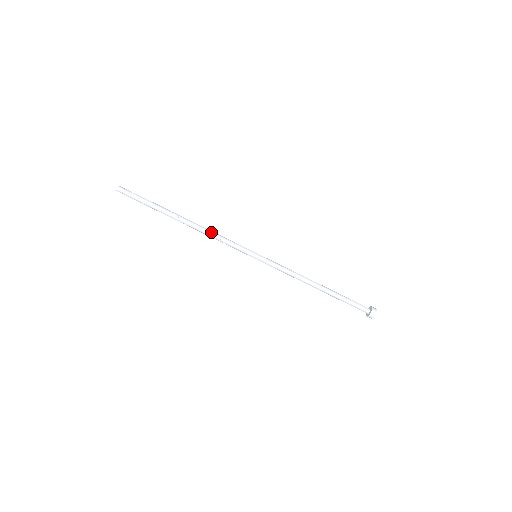
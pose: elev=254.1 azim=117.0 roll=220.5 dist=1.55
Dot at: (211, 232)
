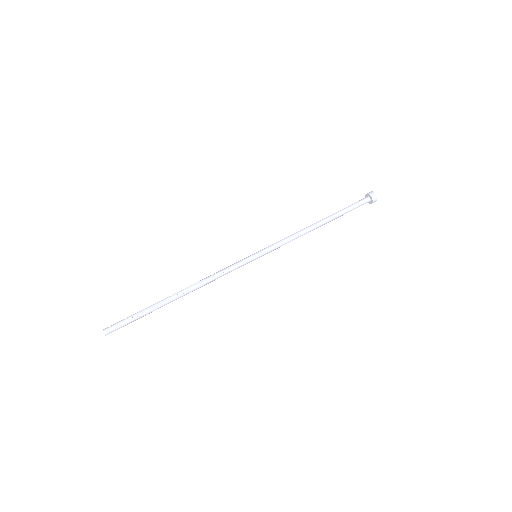
Dot at: (206, 278)
